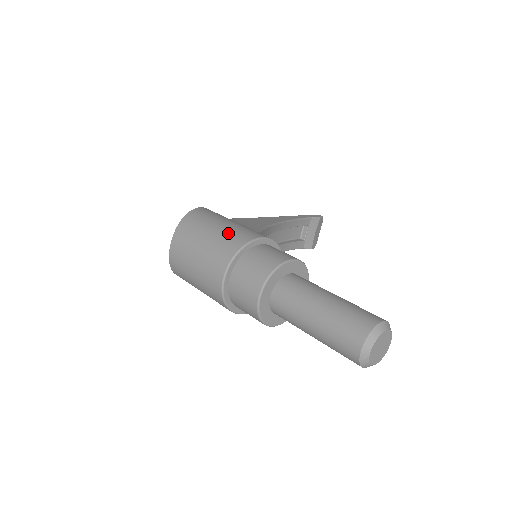
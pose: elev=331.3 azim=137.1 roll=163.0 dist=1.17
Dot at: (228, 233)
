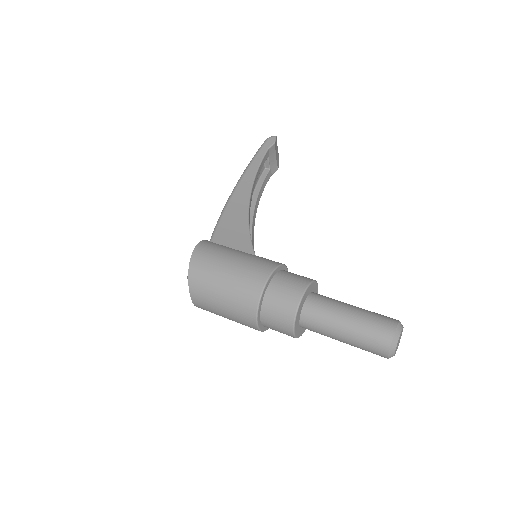
Dot at: (239, 284)
